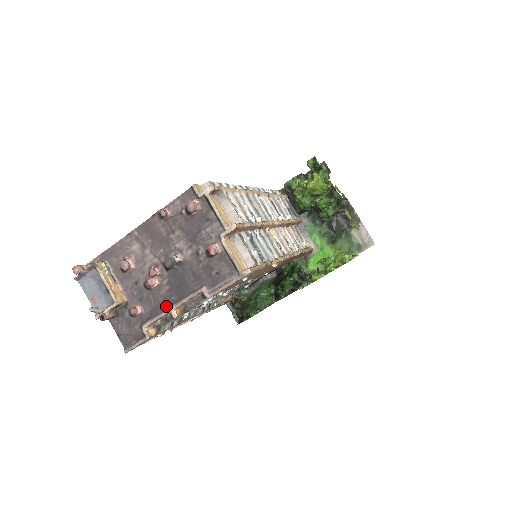
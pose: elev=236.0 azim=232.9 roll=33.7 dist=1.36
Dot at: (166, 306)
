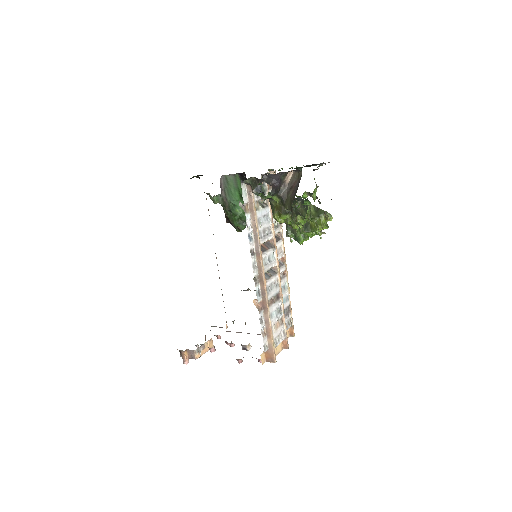
Dot at: (238, 332)
